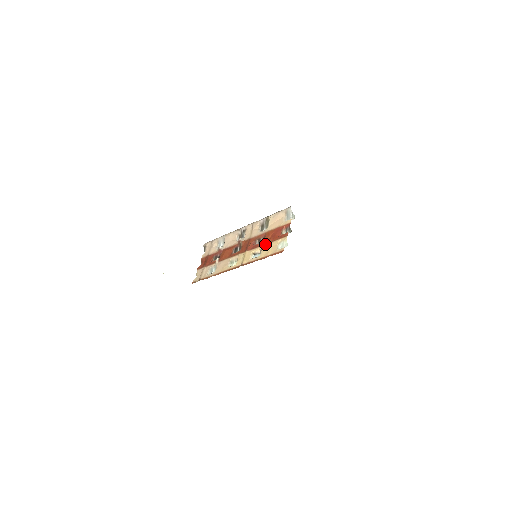
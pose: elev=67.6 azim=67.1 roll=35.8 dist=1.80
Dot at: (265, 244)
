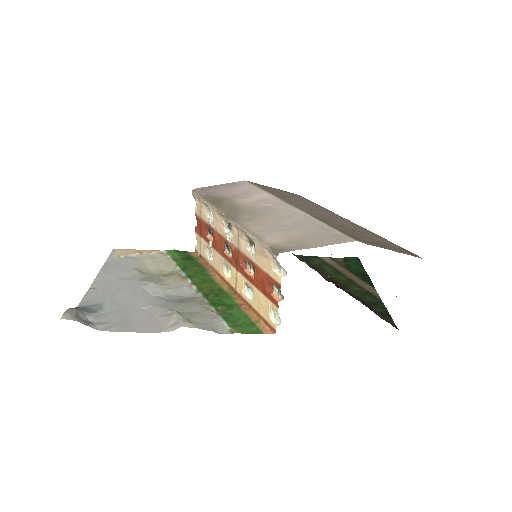
Dot at: (255, 288)
